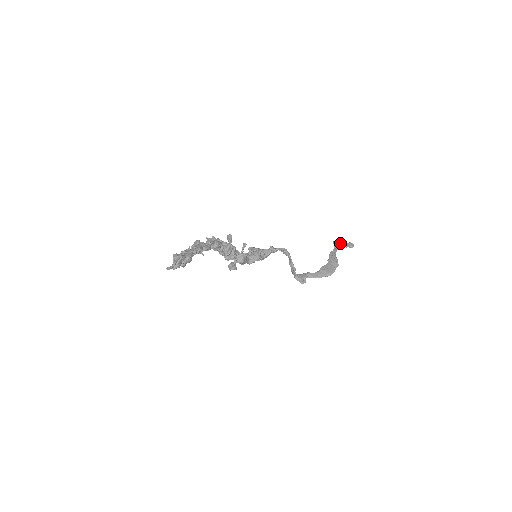
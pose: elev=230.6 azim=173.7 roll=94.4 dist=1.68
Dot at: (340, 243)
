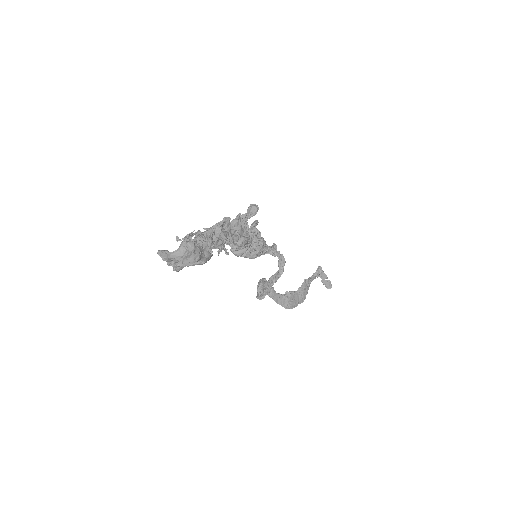
Dot at: (323, 275)
